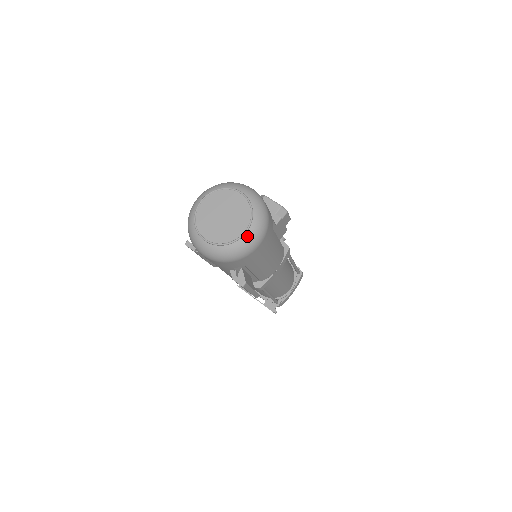
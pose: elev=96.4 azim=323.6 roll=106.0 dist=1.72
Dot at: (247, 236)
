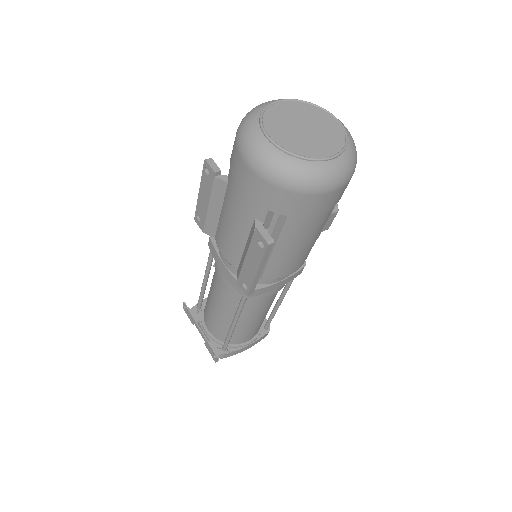
Dot at: (330, 164)
